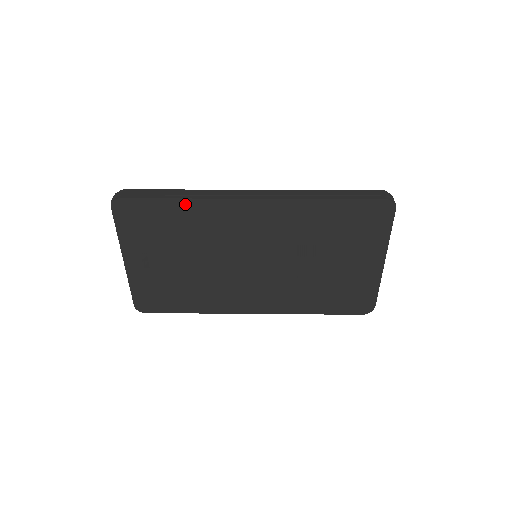
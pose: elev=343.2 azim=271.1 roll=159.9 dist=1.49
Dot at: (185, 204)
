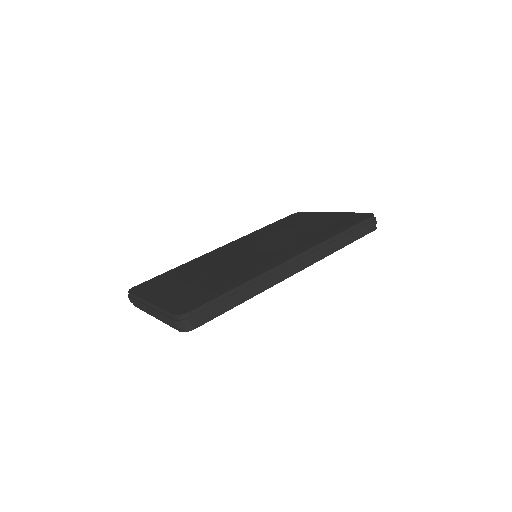
Dot at: occluded
